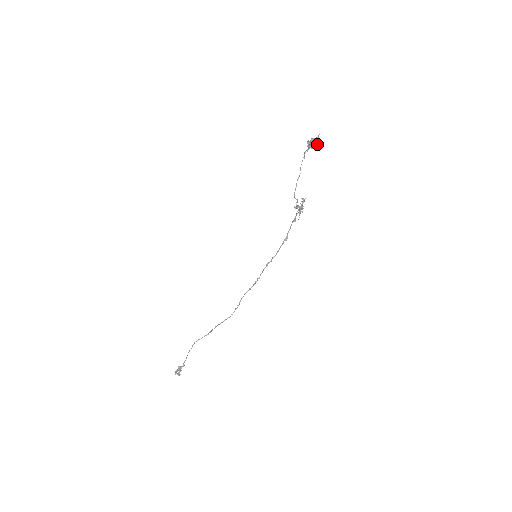
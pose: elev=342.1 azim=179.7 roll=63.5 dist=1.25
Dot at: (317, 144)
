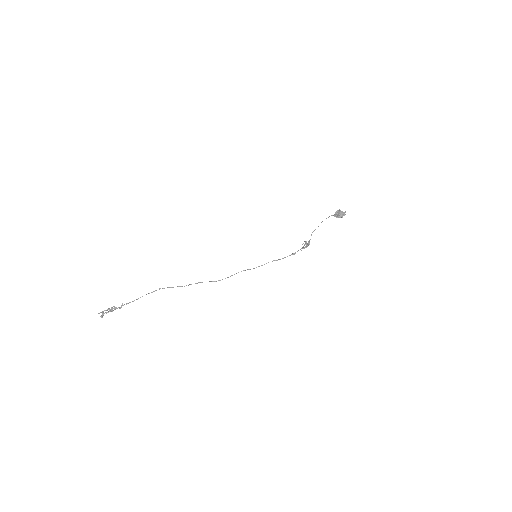
Dot at: (343, 215)
